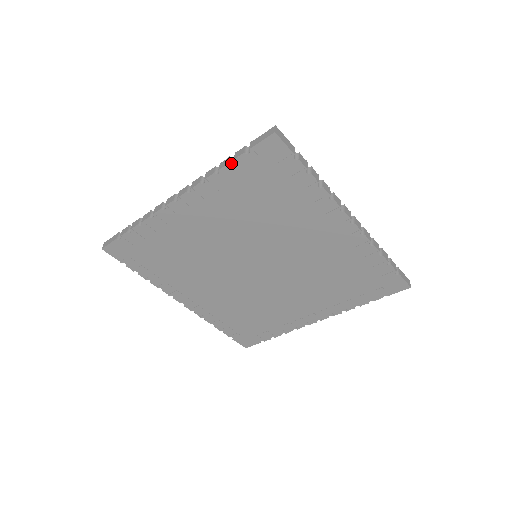
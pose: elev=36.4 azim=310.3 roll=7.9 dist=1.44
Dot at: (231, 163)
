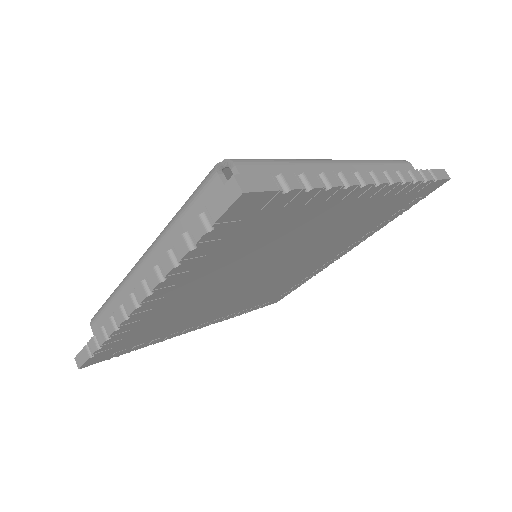
Dot at: (192, 247)
